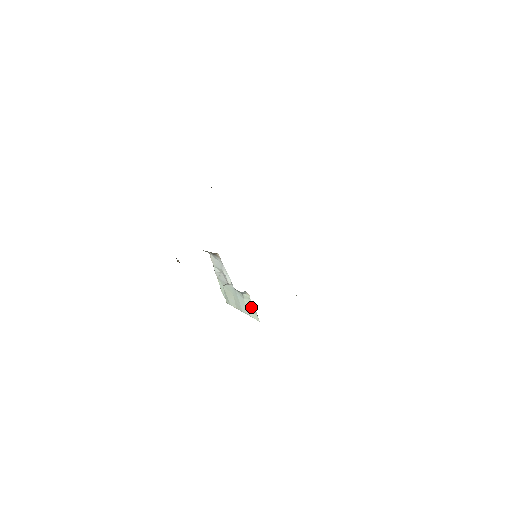
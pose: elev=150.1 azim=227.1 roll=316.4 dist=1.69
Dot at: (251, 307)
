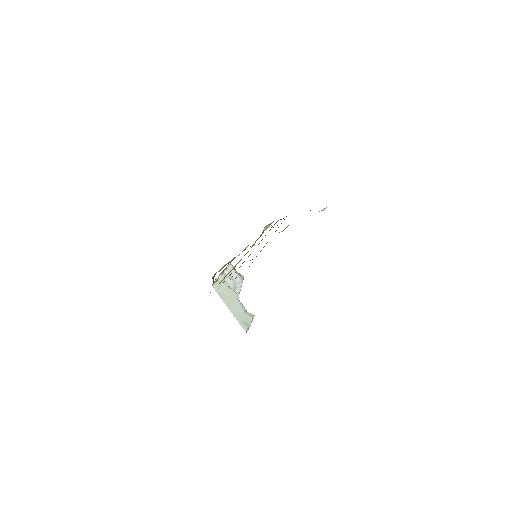
Dot at: (247, 321)
